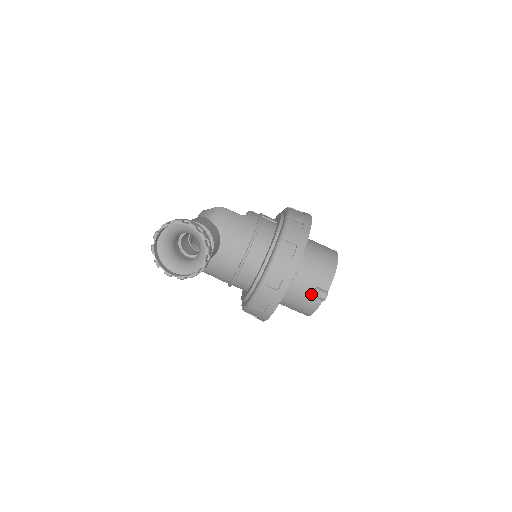
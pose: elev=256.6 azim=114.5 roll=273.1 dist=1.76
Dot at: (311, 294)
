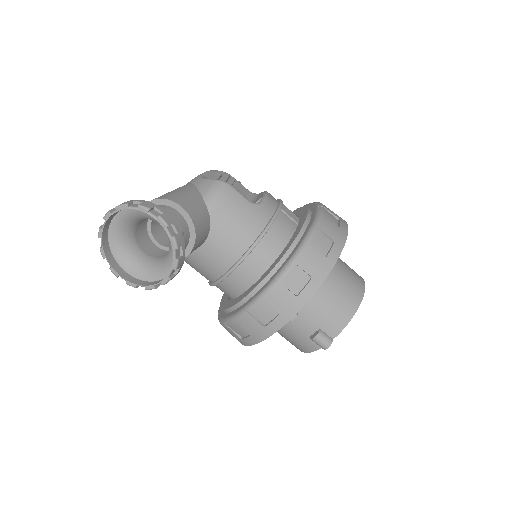
Dot at: (310, 335)
